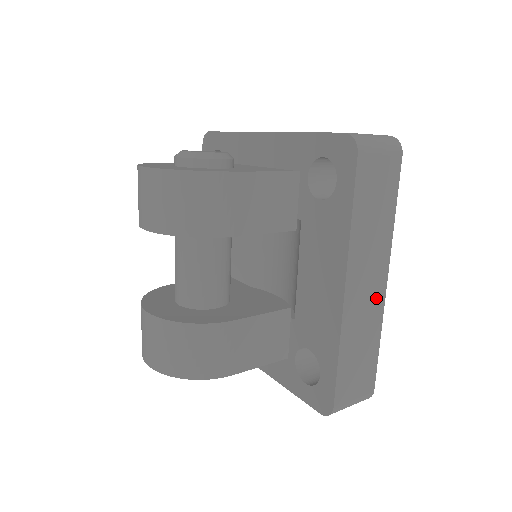
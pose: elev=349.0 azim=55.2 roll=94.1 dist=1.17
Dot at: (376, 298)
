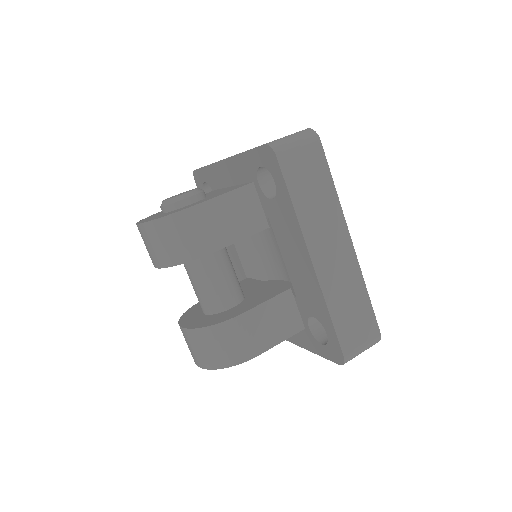
Dot at: (347, 259)
